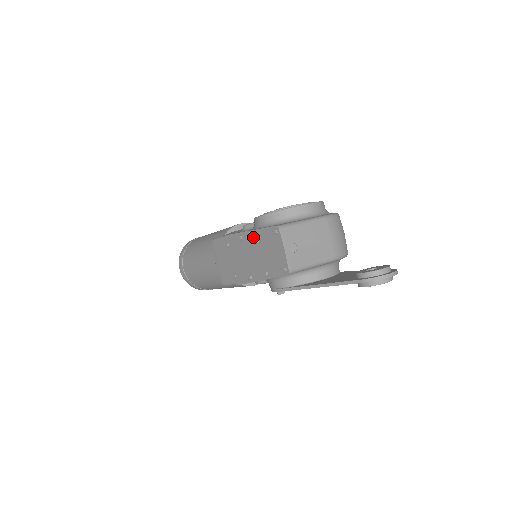
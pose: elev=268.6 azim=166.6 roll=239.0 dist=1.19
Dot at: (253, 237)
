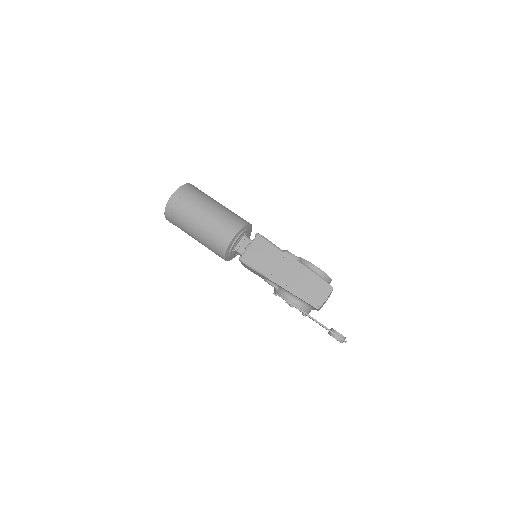
Dot at: (309, 274)
